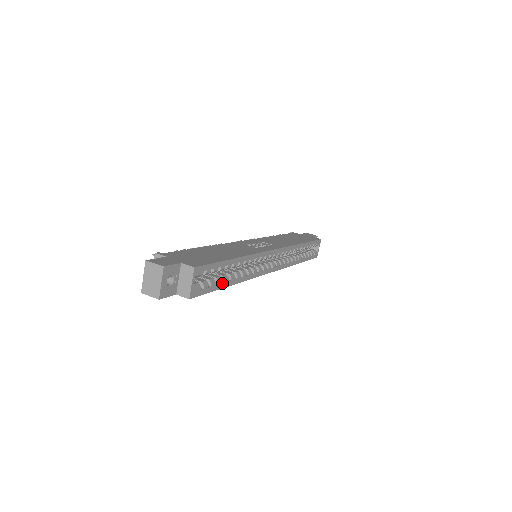
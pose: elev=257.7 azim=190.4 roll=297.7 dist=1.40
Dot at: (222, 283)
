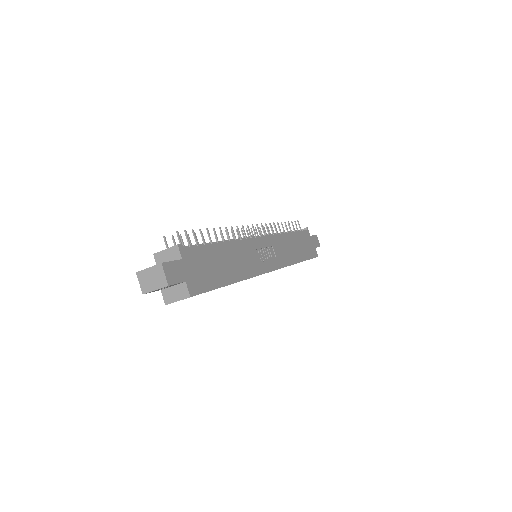
Dot at: occluded
